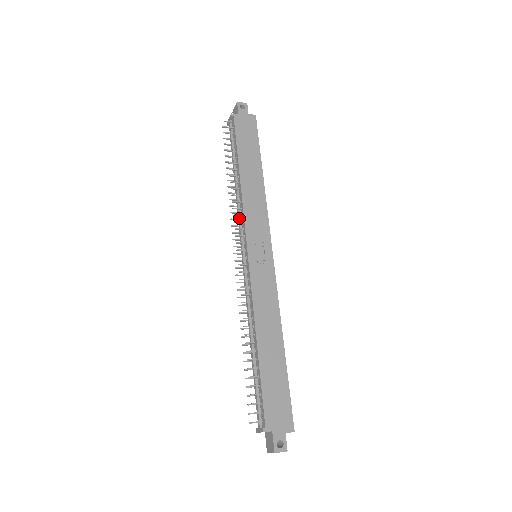
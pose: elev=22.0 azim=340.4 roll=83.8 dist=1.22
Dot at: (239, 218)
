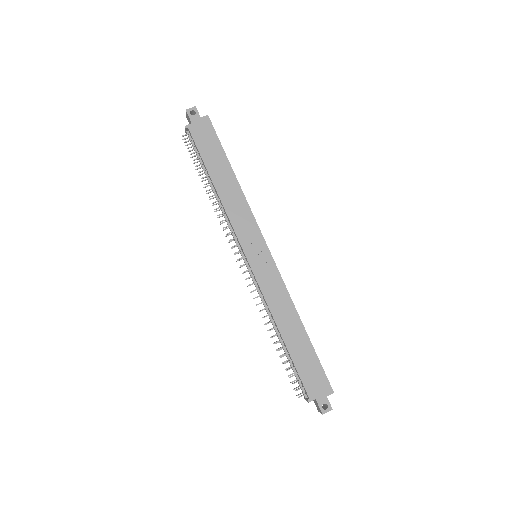
Dot at: (229, 228)
